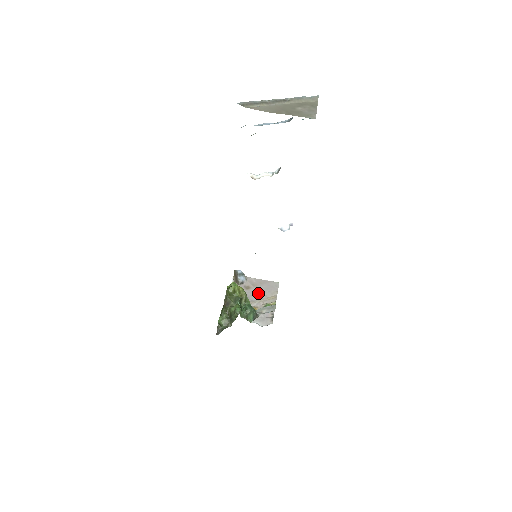
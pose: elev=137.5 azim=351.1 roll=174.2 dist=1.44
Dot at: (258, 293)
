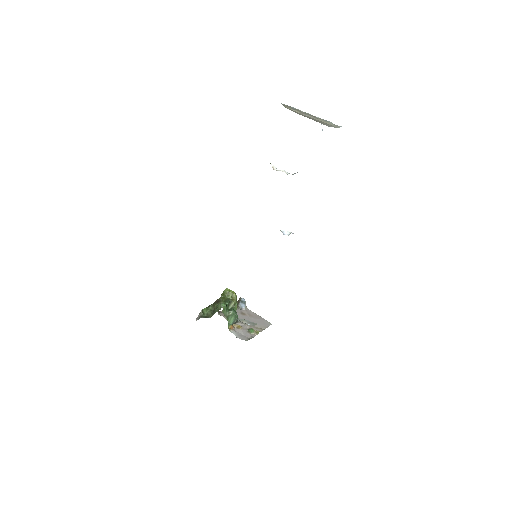
Dot at: (249, 320)
